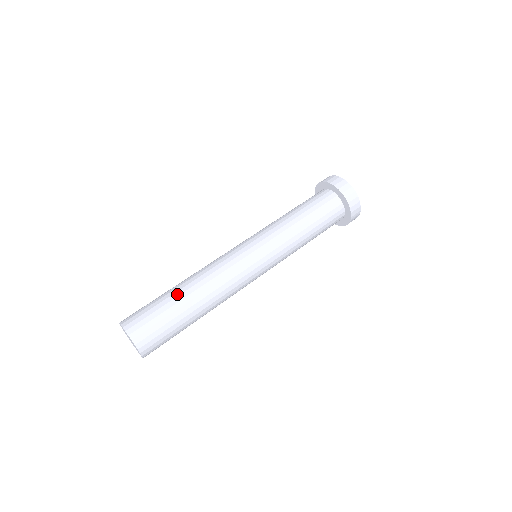
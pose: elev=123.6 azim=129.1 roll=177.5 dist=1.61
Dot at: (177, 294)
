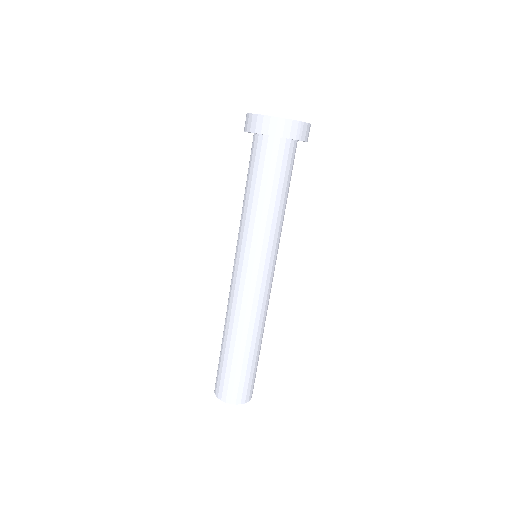
Dot at: (224, 346)
